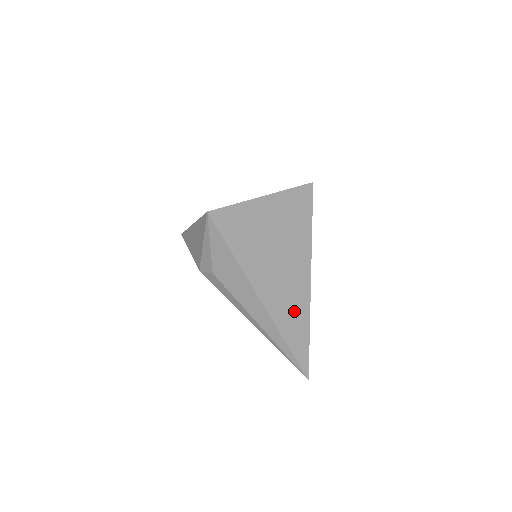
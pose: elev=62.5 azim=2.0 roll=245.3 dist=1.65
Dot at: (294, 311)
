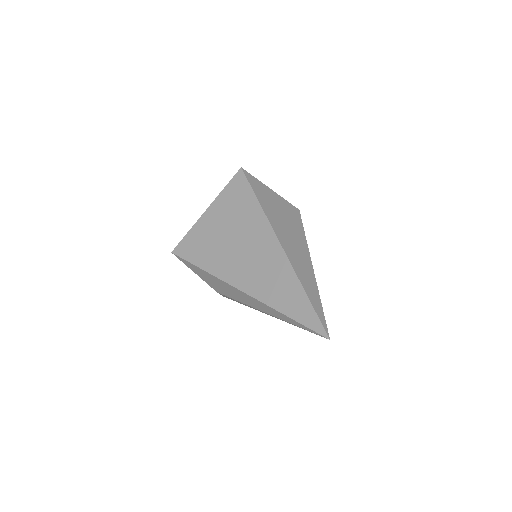
Dot at: (276, 280)
